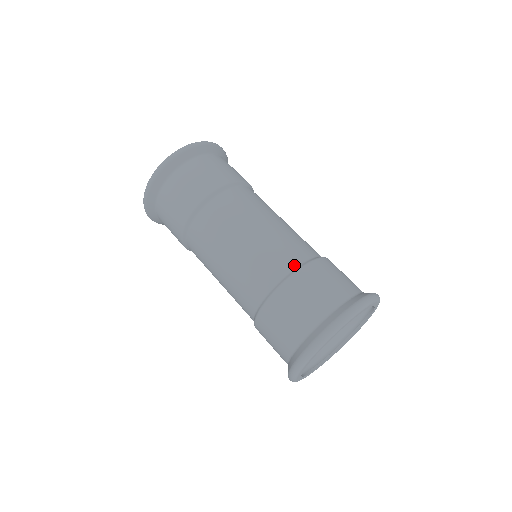
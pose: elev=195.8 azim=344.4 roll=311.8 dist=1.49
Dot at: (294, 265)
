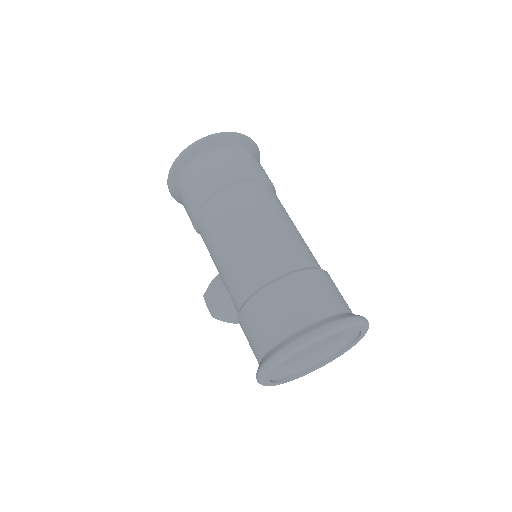
Dot at: (316, 265)
